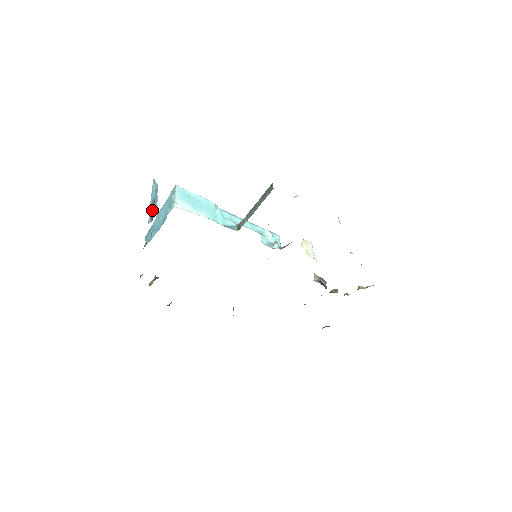
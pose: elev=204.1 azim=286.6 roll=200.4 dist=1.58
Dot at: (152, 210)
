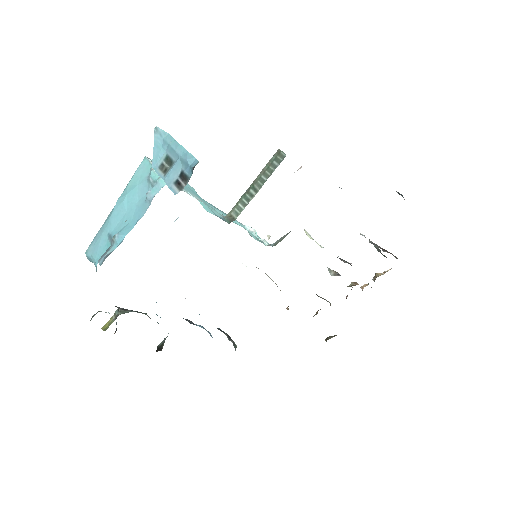
Dot at: (173, 173)
